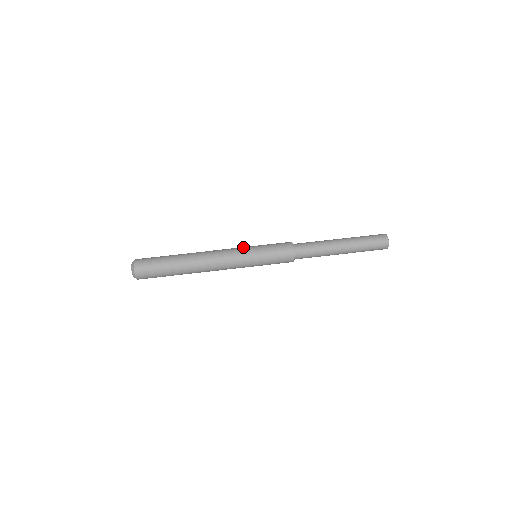
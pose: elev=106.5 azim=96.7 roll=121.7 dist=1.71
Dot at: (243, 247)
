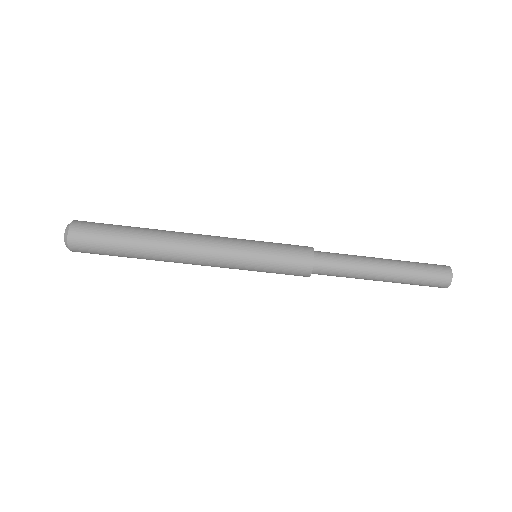
Dot at: (238, 259)
